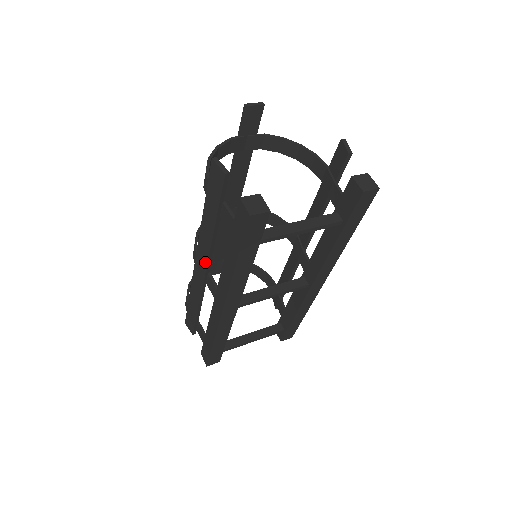
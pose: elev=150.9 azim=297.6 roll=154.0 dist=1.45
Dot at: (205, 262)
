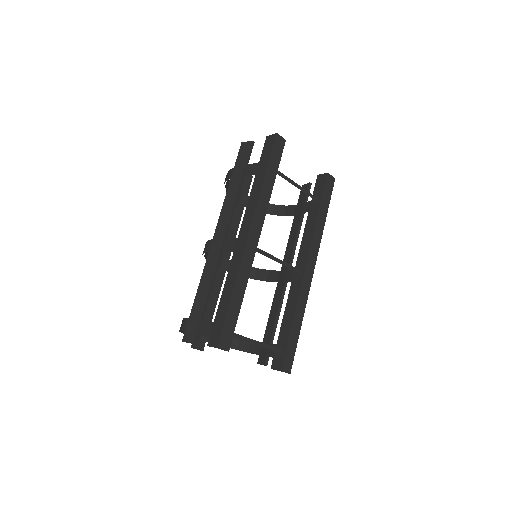
Dot at: (226, 224)
